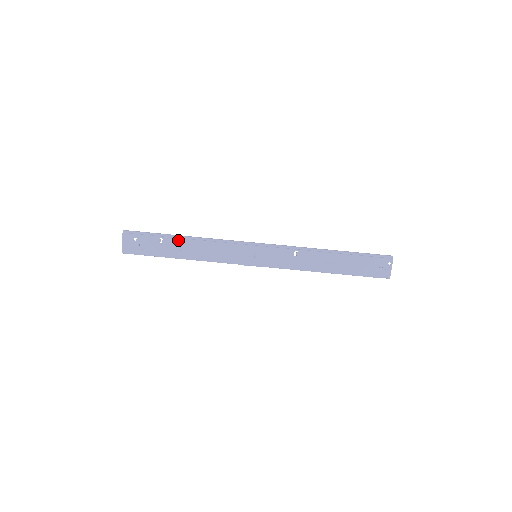
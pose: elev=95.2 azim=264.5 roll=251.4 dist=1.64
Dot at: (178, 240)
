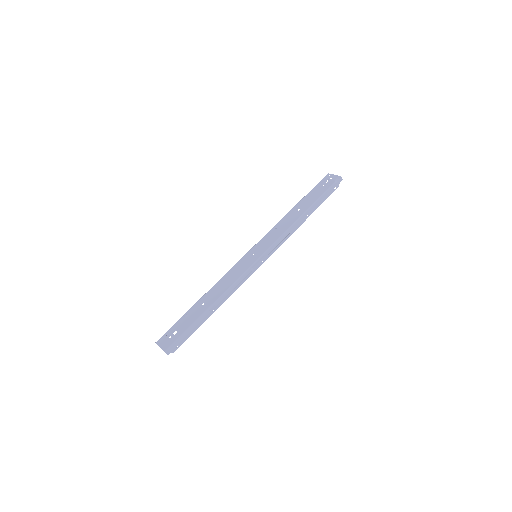
Dot at: (197, 303)
